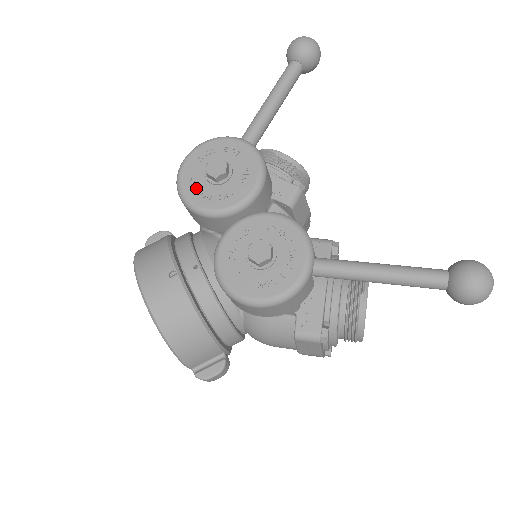
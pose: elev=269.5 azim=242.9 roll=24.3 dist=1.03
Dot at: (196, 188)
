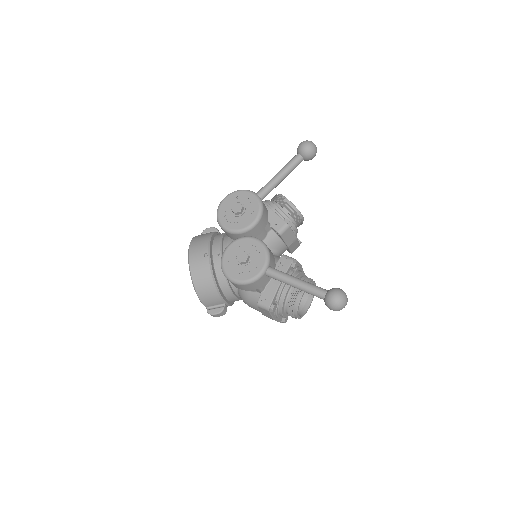
Dot at: (225, 215)
